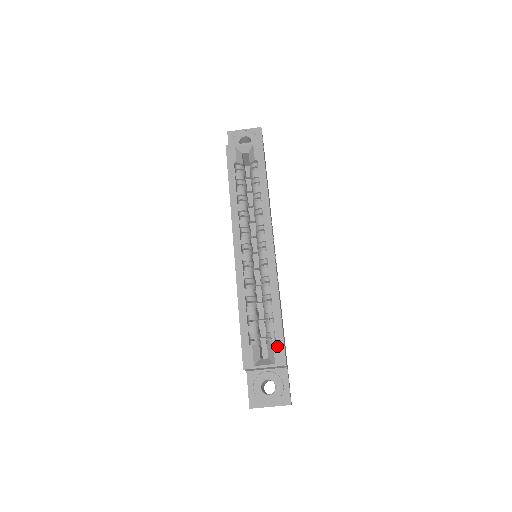
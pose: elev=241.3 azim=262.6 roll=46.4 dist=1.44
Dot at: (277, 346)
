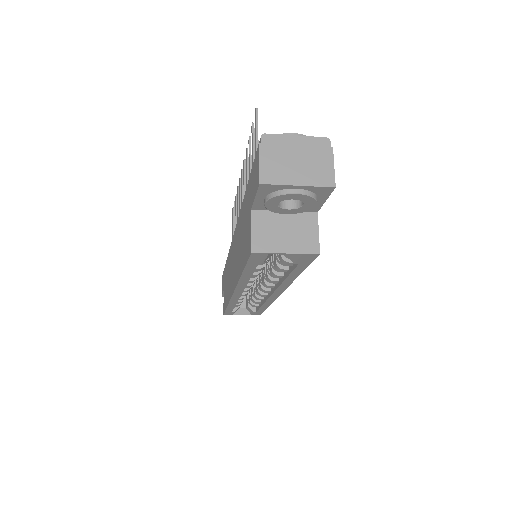
Dot at: (256, 313)
